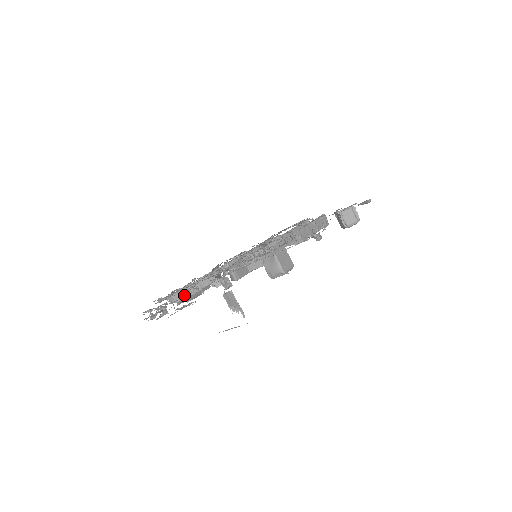
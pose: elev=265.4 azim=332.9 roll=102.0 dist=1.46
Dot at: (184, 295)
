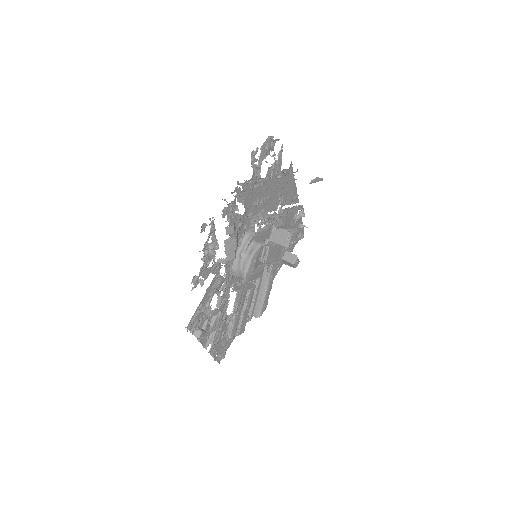
Dot at: occluded
